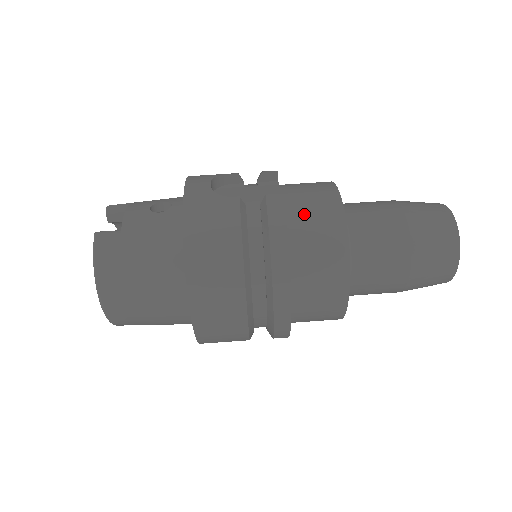
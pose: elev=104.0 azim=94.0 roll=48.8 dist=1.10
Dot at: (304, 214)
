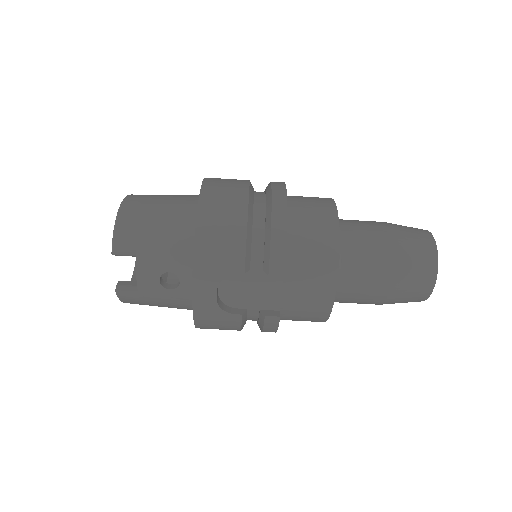
Dot at: (296, 313)
